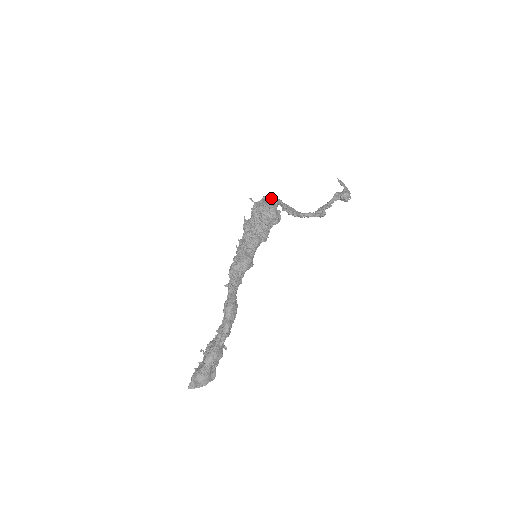
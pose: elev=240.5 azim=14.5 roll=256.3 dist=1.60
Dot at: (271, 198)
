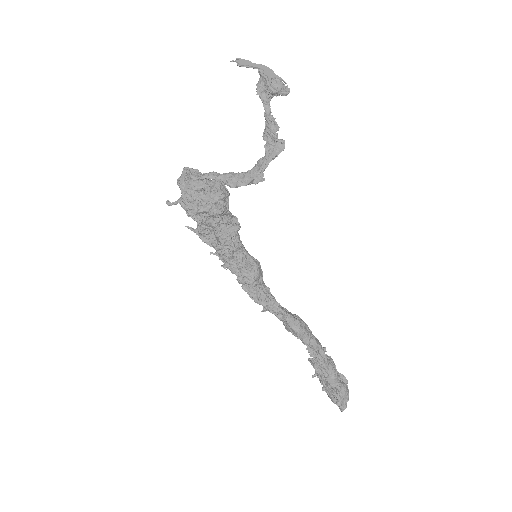
Dot at: (194, 182)
